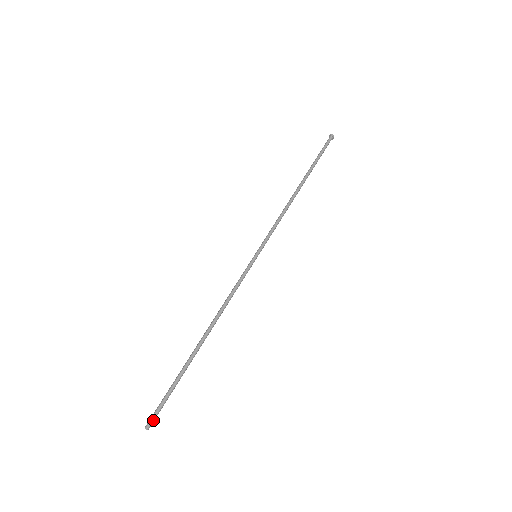
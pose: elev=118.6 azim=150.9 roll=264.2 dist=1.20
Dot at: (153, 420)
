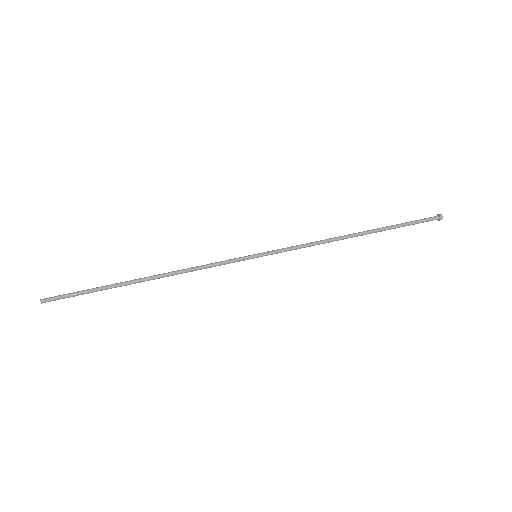
Dot at: (52, 300)
